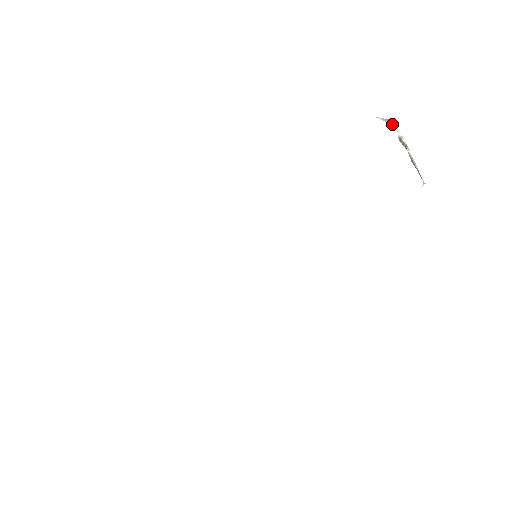
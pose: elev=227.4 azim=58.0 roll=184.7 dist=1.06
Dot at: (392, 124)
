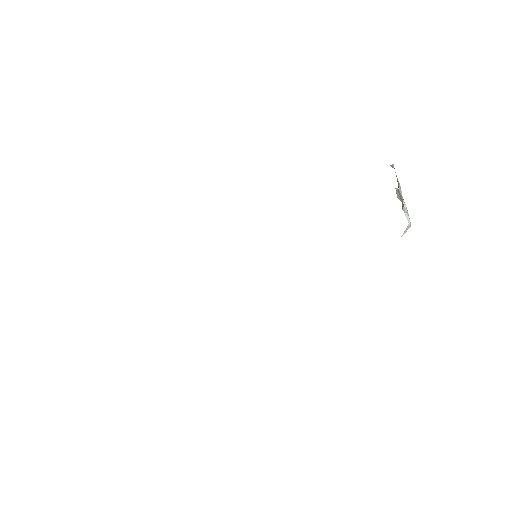
Dot at: (408, 225)
